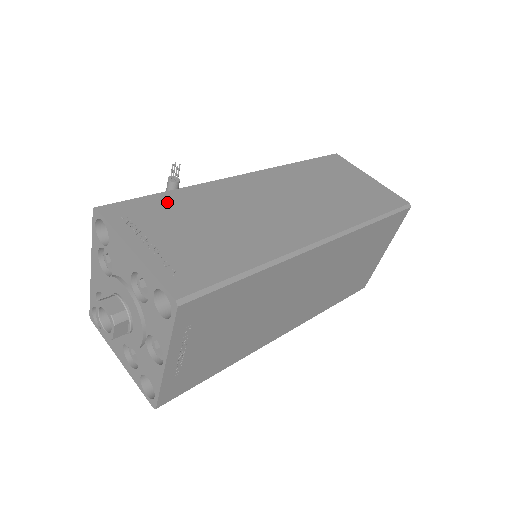
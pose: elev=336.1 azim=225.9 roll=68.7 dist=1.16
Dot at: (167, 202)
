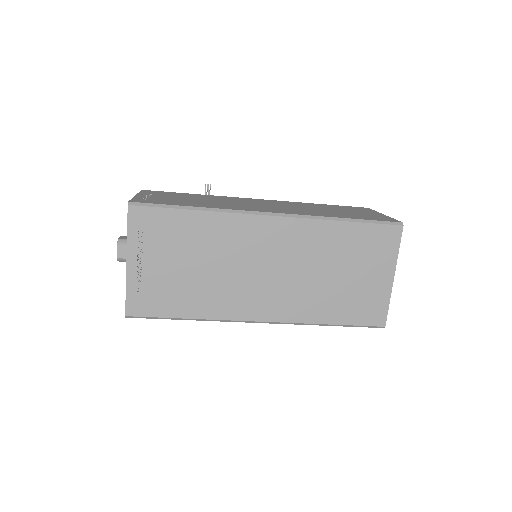
Dot at: (185, 194)
